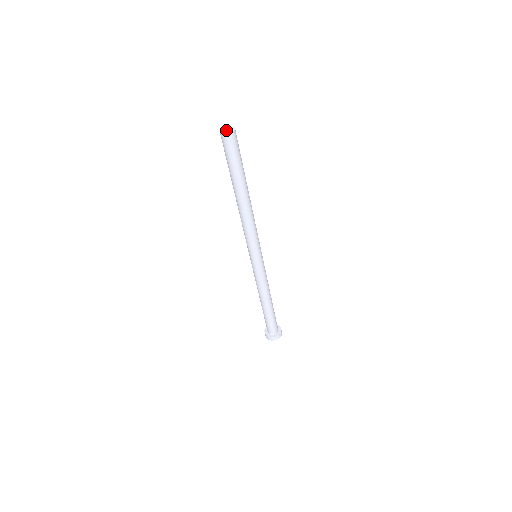
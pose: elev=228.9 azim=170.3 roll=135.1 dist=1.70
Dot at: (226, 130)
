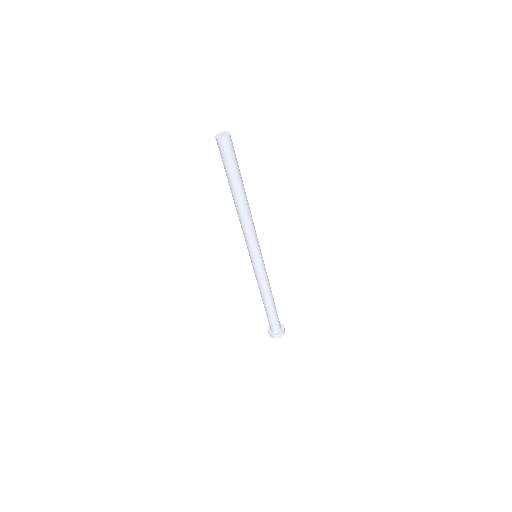
Dot at: (221, 135)
